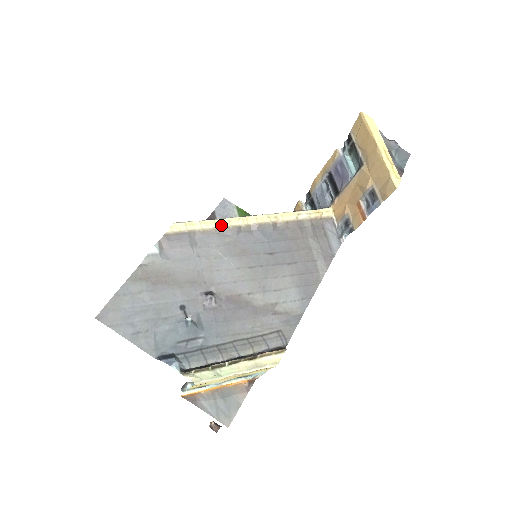
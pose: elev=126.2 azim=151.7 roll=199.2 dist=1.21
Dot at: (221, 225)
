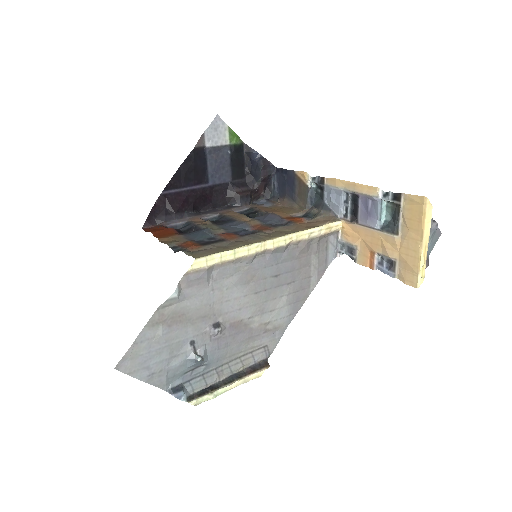
Dot at: (240, 255)
